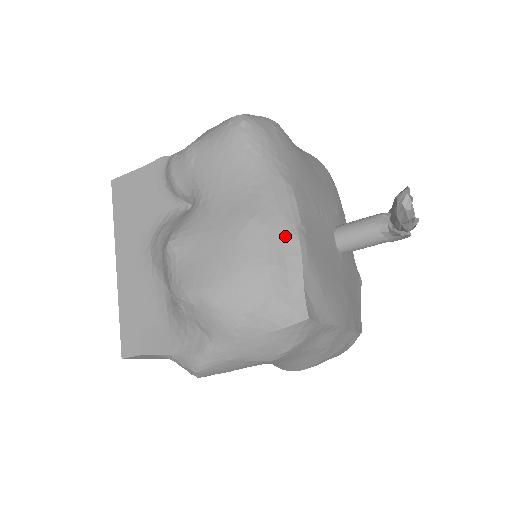
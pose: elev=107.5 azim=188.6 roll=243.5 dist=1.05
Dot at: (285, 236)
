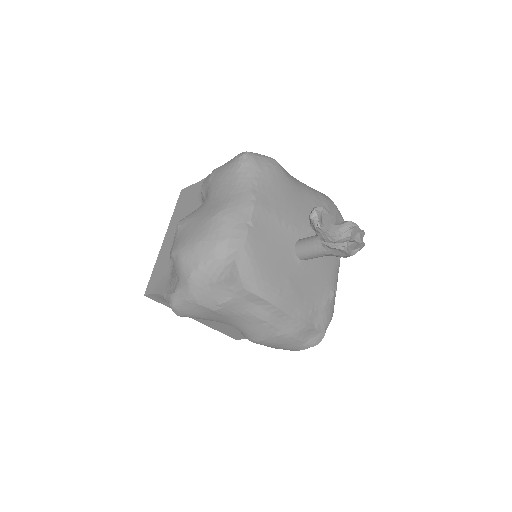
Dot at: (235, 225)
